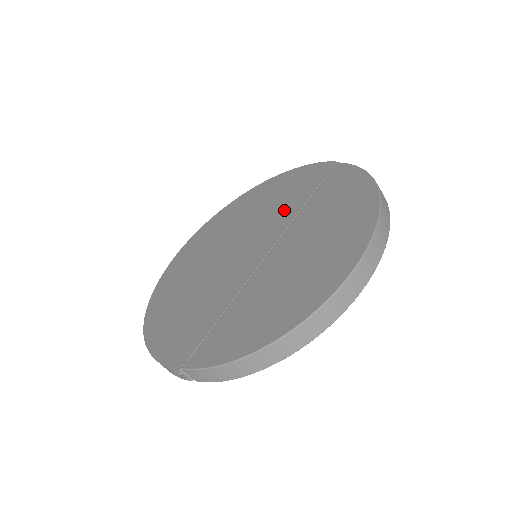
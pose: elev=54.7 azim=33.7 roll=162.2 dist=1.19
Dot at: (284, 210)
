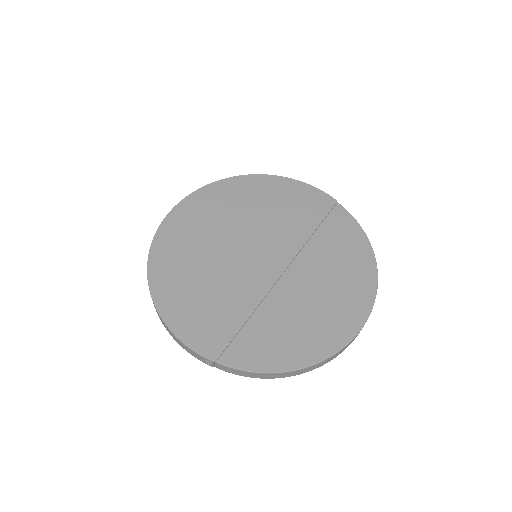
Dot at: (292, 229)
